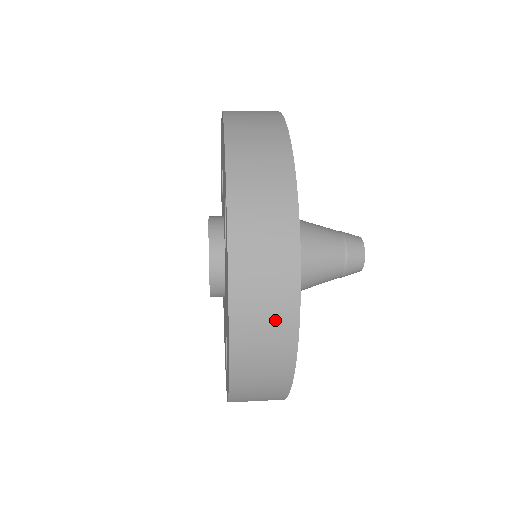
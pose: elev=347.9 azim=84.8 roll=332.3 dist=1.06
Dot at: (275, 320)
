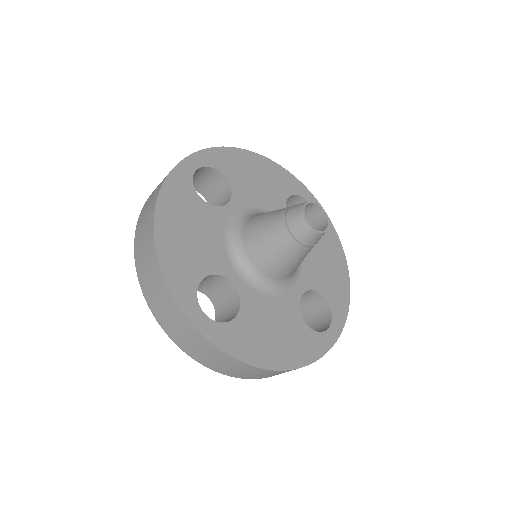
Dot at: (149, 213)
